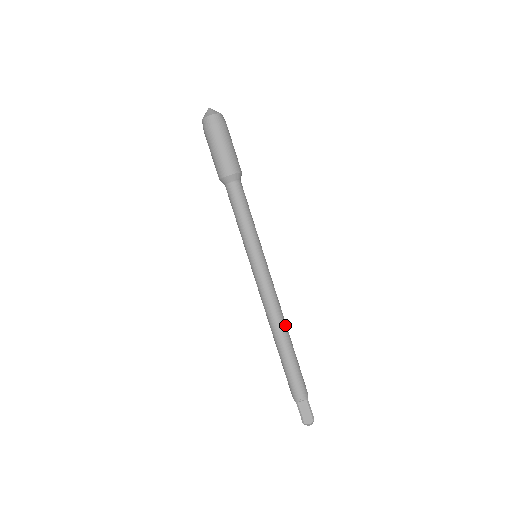
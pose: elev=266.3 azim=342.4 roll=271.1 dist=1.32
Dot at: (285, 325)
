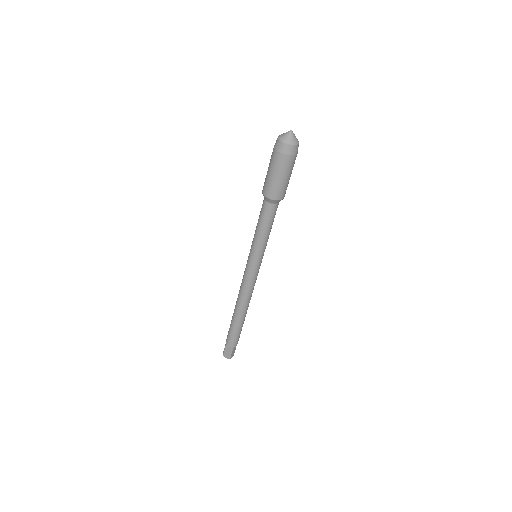
Dot at: occluded
